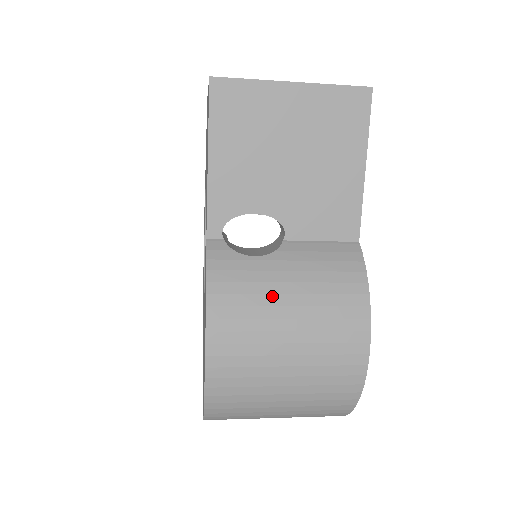
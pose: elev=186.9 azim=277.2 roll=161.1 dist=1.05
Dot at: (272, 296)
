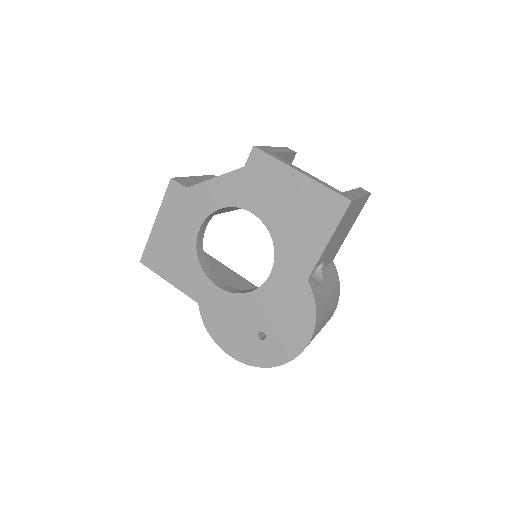
Dot at: (327, 305)
